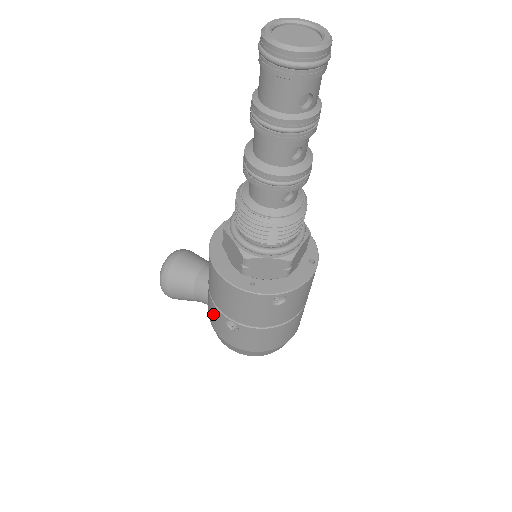
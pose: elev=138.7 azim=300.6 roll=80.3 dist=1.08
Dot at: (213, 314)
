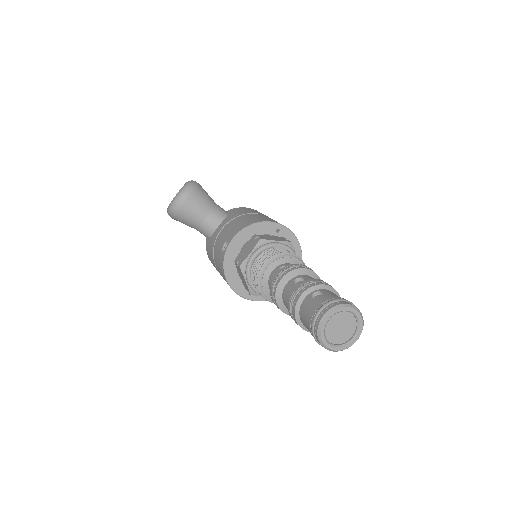
Dot at: (212, 262)
